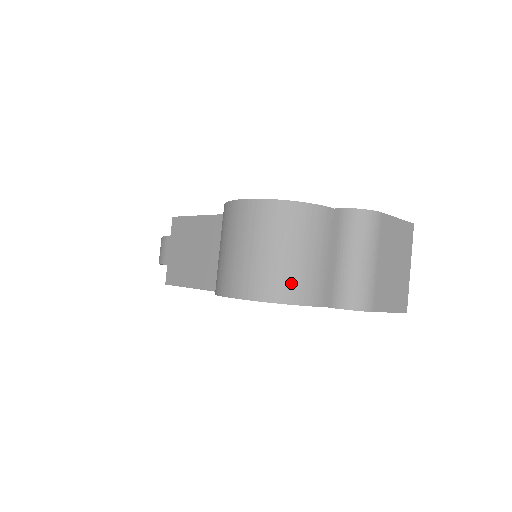
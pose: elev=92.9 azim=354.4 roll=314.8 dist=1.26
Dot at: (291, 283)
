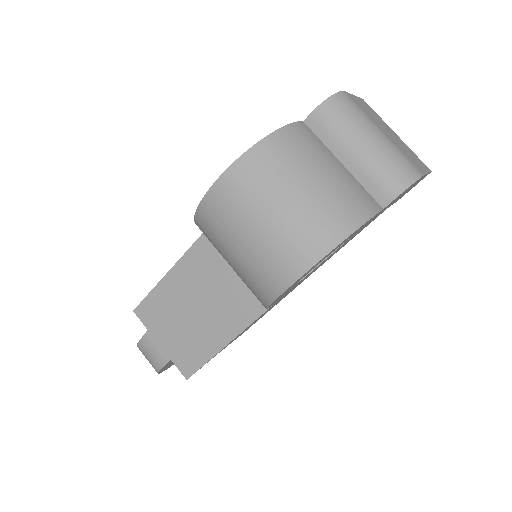
Dot at: (341, 207)
